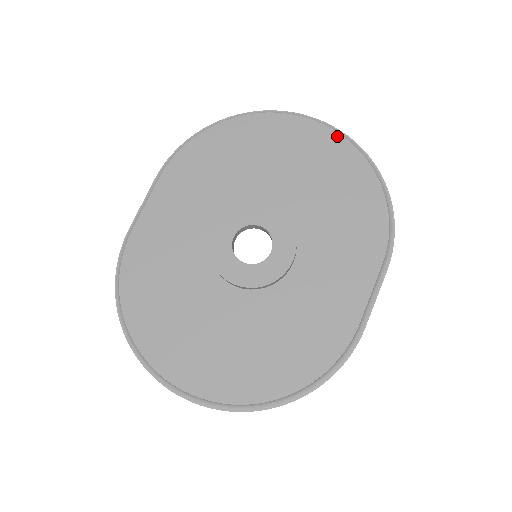
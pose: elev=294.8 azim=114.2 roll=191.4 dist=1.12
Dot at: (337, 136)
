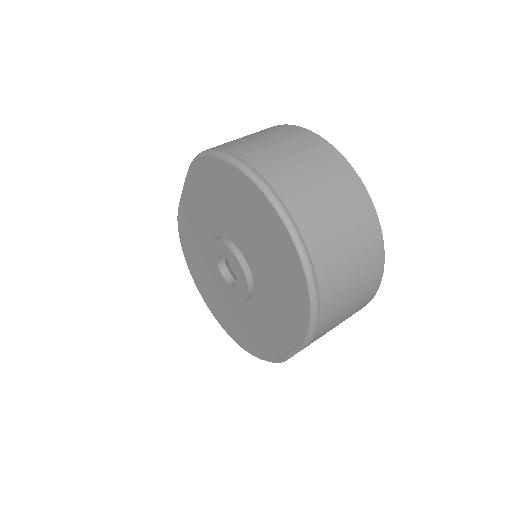
Dot at: (286, 233)
